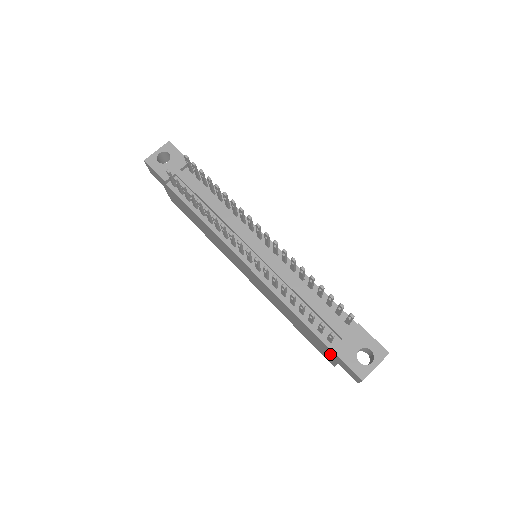
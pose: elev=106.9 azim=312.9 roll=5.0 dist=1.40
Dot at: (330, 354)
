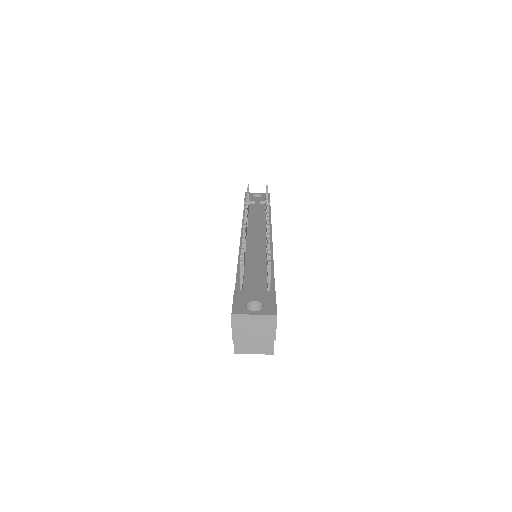
Dot at: occluded
